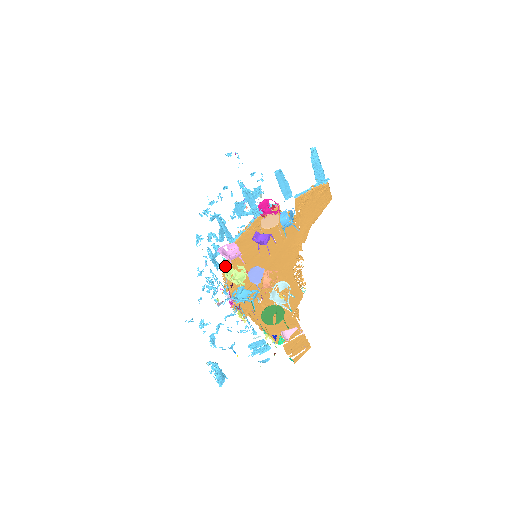
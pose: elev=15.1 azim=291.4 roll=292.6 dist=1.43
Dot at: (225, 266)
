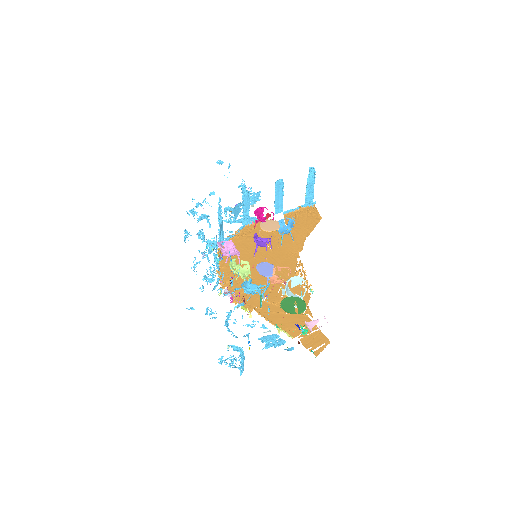
Dot at: (218, 264)
